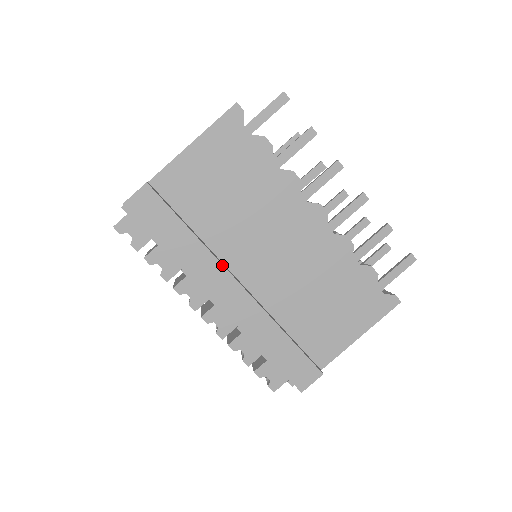
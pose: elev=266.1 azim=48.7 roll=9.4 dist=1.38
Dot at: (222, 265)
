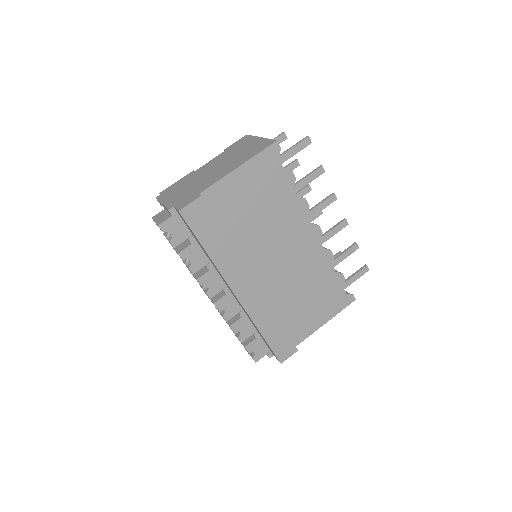
Dot at: (245, 266)
